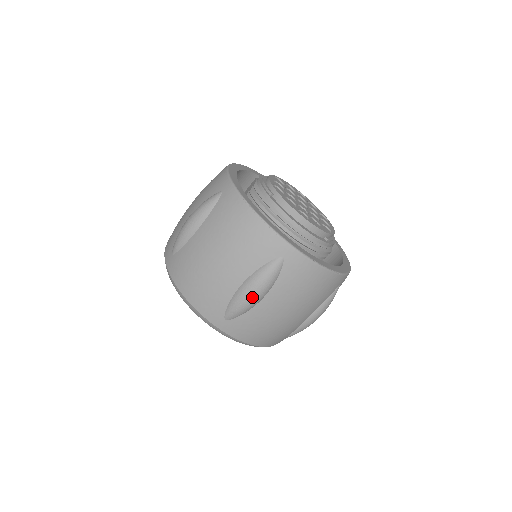
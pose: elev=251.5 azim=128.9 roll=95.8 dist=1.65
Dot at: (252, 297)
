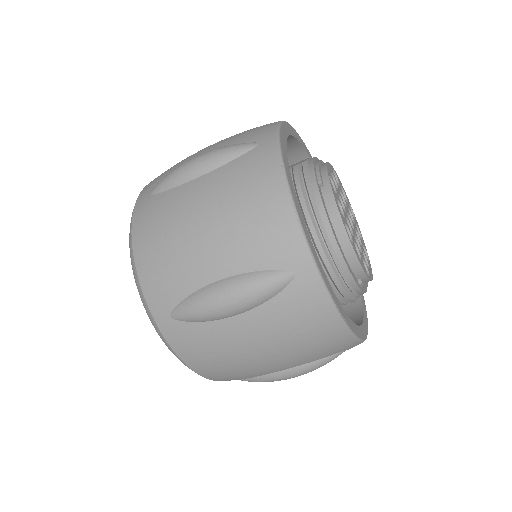
Dot at: (222, 306)
